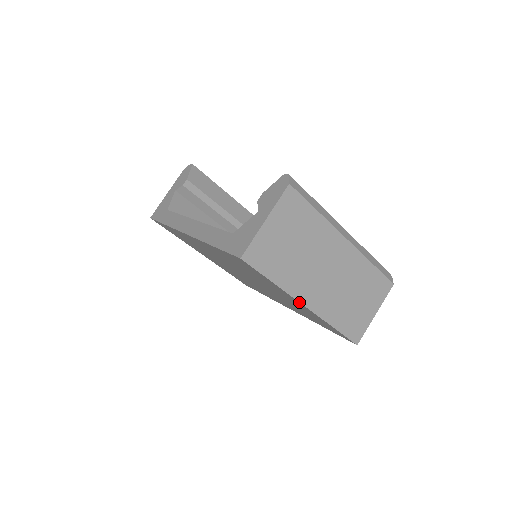
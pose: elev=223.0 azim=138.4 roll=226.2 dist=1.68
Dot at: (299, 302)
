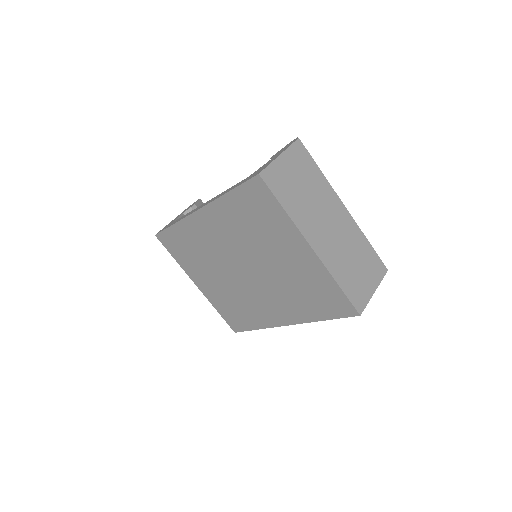
Dot at: (306, 241)
